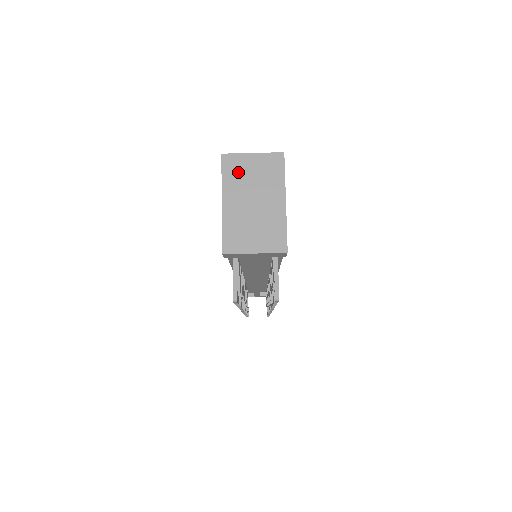
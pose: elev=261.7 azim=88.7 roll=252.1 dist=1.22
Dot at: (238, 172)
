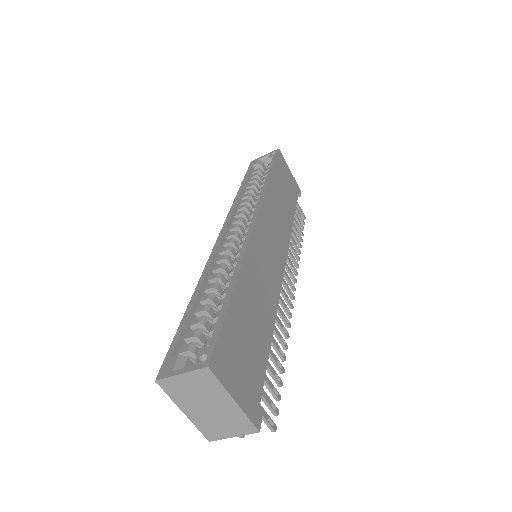
Dot at: (179, 390)
